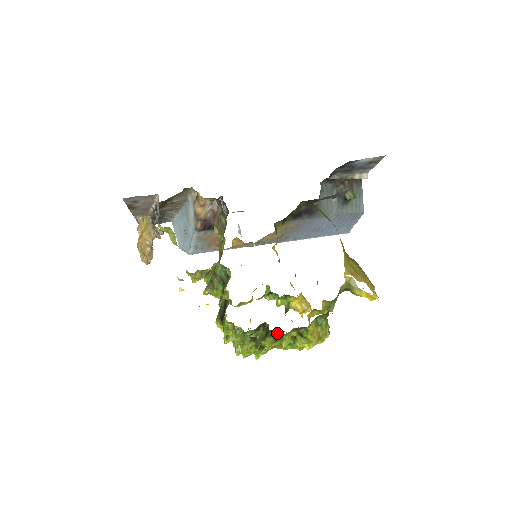
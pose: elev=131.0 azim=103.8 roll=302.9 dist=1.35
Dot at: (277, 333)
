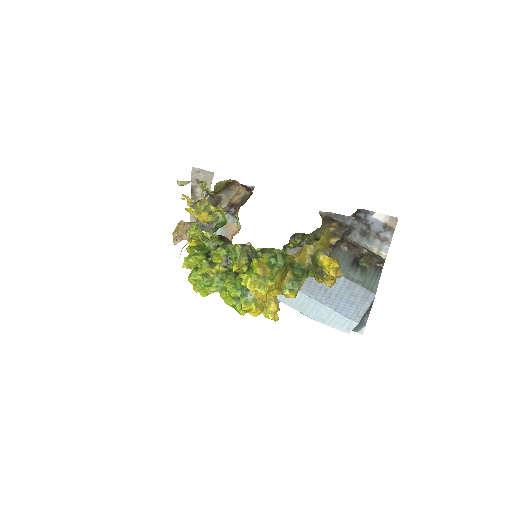
Dot at: (230, 253)
